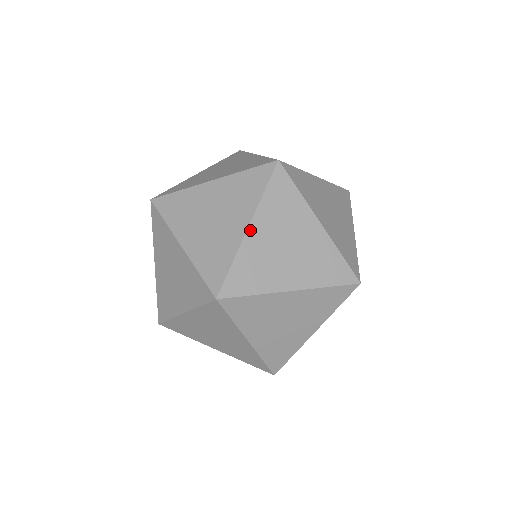
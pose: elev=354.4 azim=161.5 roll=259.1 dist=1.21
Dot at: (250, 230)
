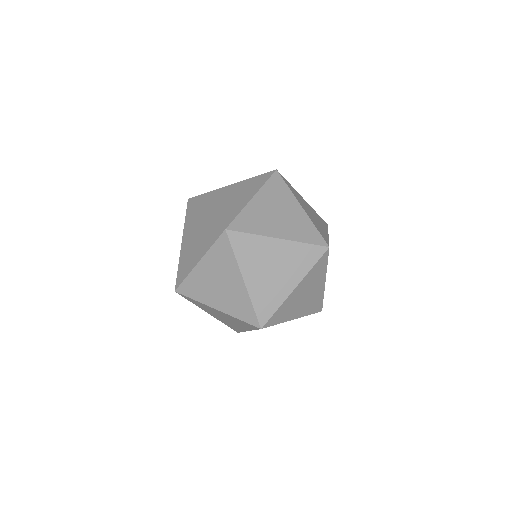
Dot at: (254, 199)
